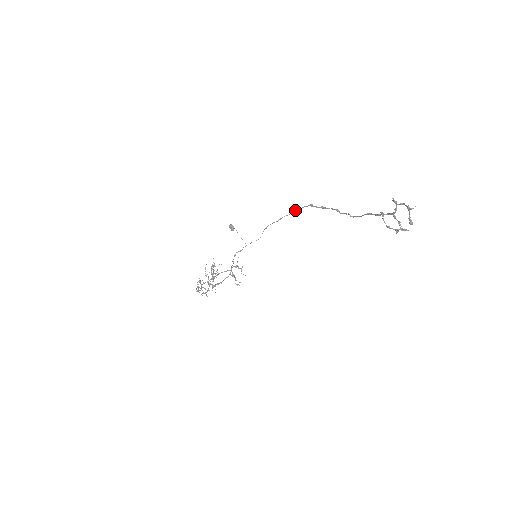
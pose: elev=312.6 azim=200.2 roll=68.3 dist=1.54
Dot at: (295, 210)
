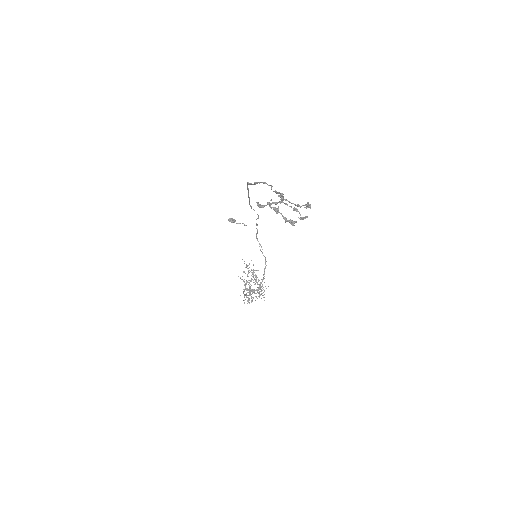
Dot at: occluded
